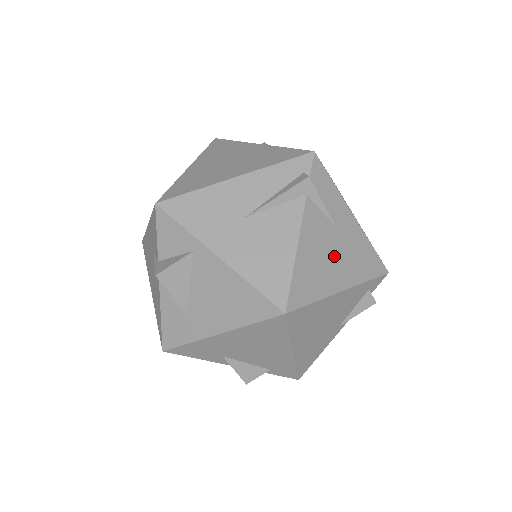
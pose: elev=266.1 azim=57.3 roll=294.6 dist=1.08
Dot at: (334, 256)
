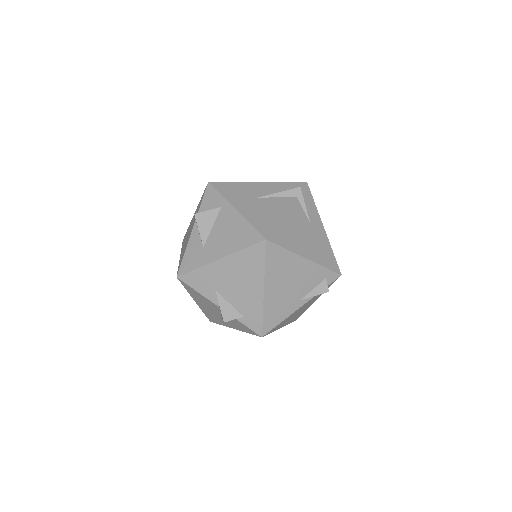
Dot at: (305, 237)
